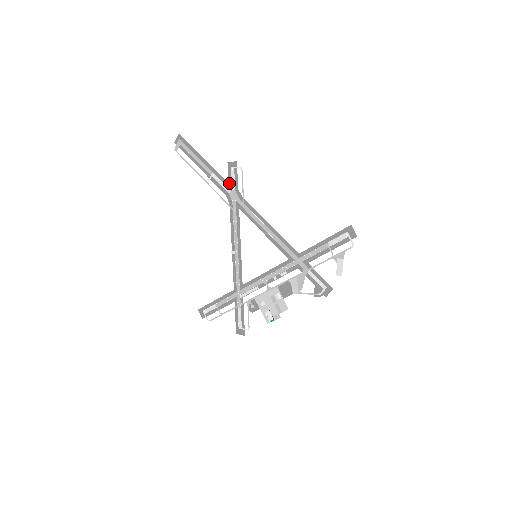
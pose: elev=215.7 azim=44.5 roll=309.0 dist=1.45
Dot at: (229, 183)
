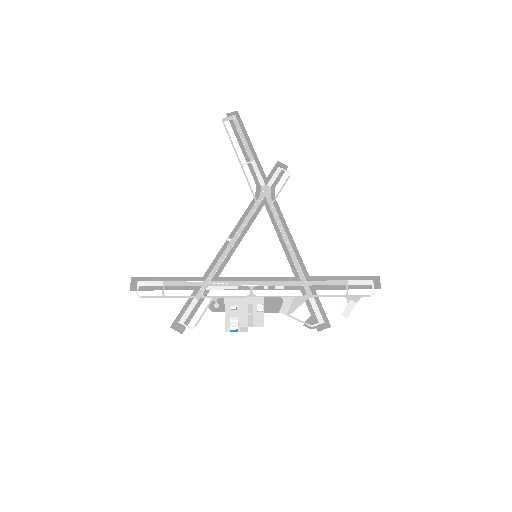
Dot at: (268, 178)
